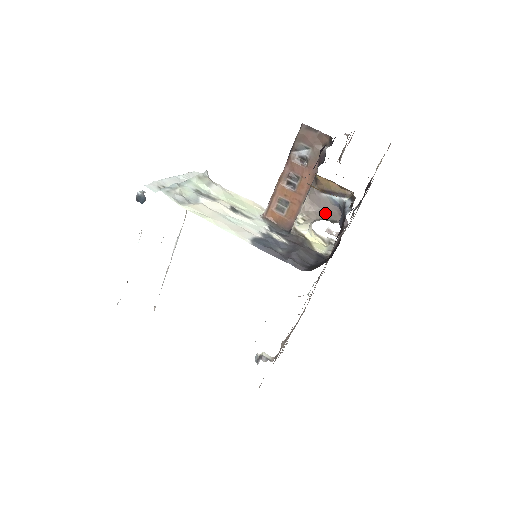
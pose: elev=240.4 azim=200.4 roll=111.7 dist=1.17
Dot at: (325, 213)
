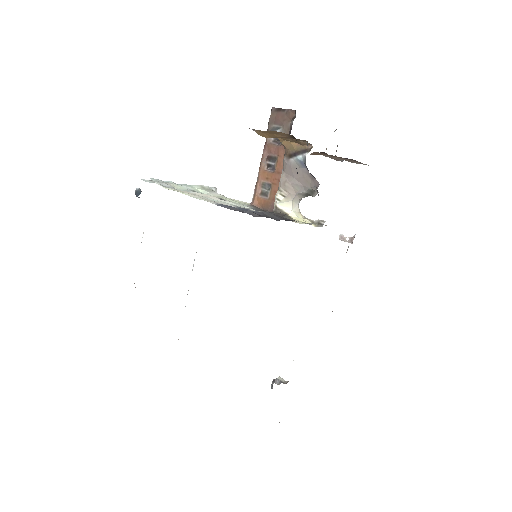
Dot at: (300, 182)
